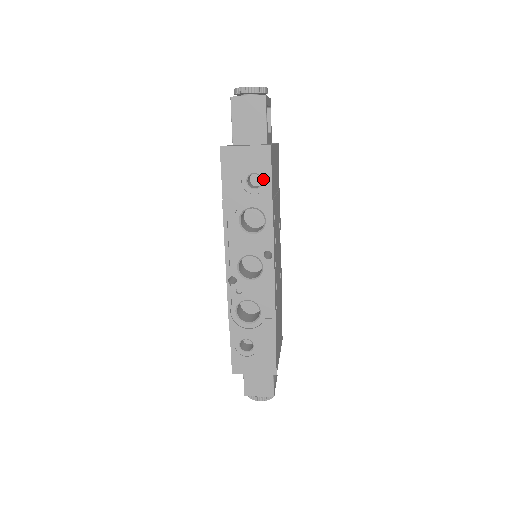
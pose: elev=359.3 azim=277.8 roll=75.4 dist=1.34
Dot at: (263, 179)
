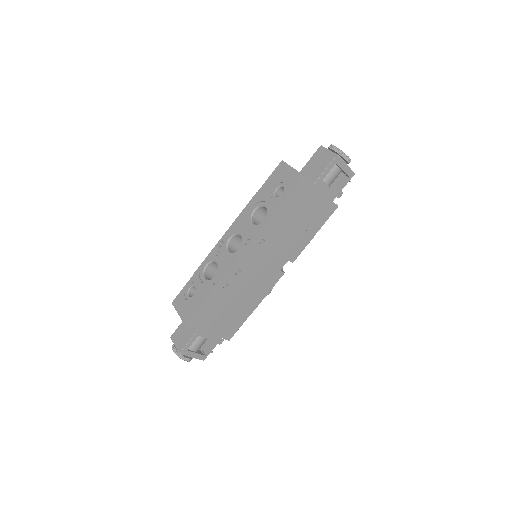
Dot at: (284, 193)
